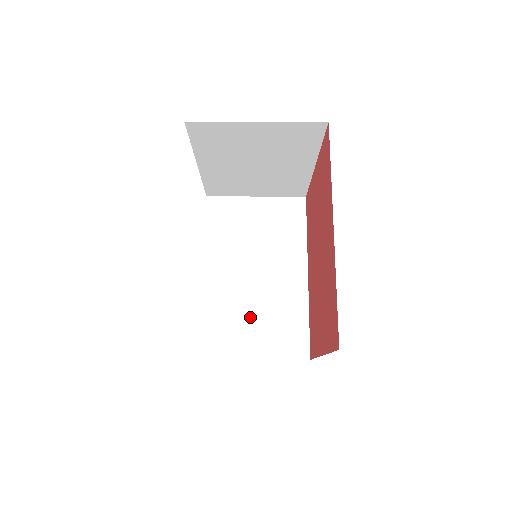
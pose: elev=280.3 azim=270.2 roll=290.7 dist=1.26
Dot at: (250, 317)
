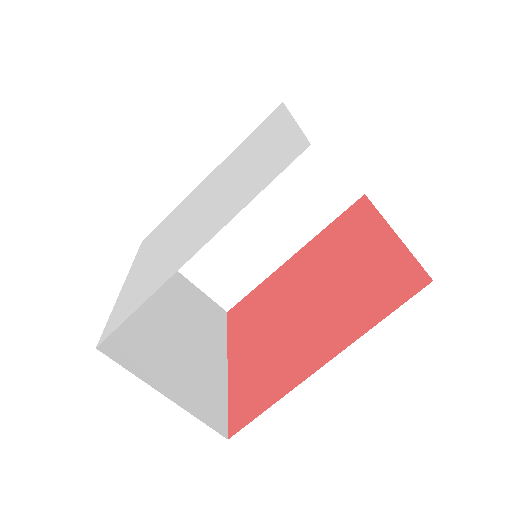
Dot at: (213, 246)
